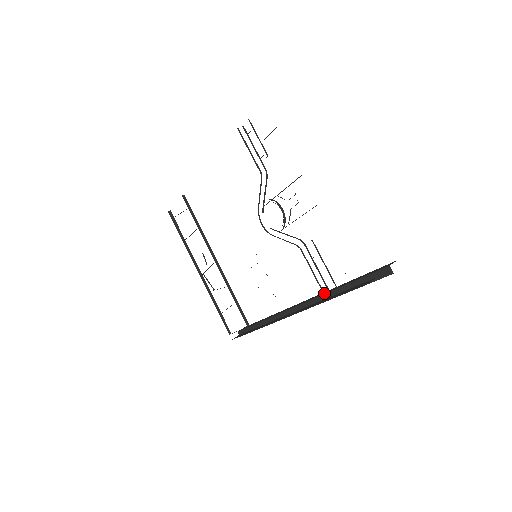
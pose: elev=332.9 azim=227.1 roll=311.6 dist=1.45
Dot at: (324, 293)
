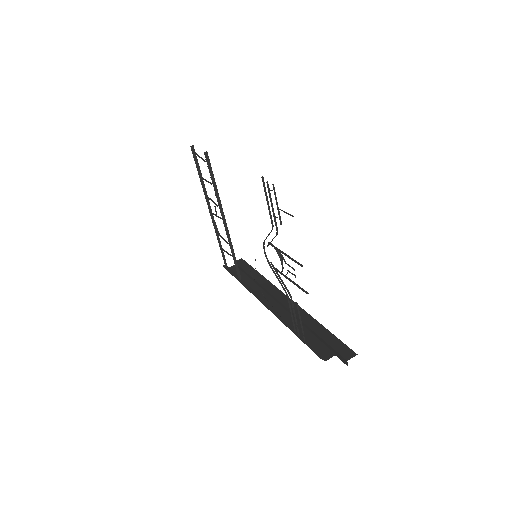
Dot at: (295, 334)
